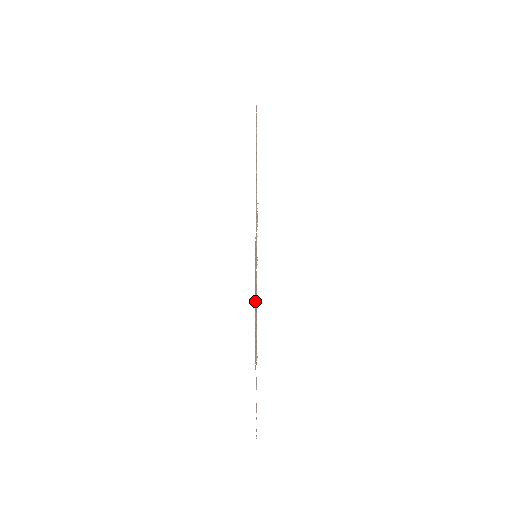
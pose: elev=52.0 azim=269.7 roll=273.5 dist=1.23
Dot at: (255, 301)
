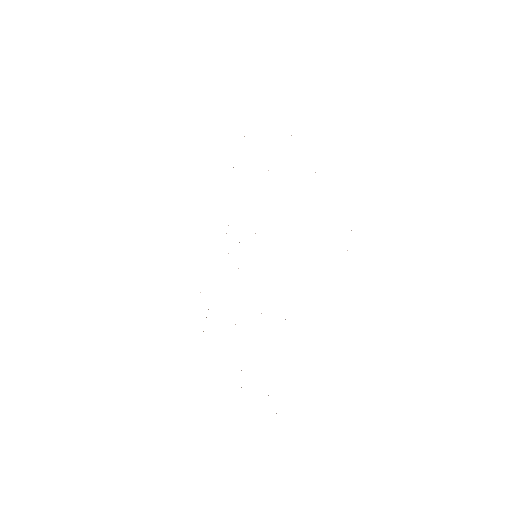
Dot at: occluded
